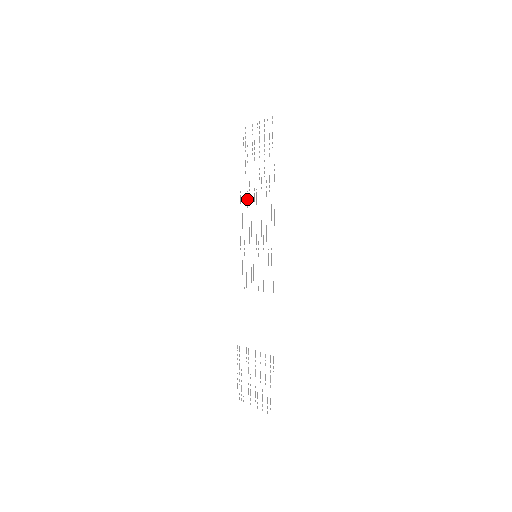
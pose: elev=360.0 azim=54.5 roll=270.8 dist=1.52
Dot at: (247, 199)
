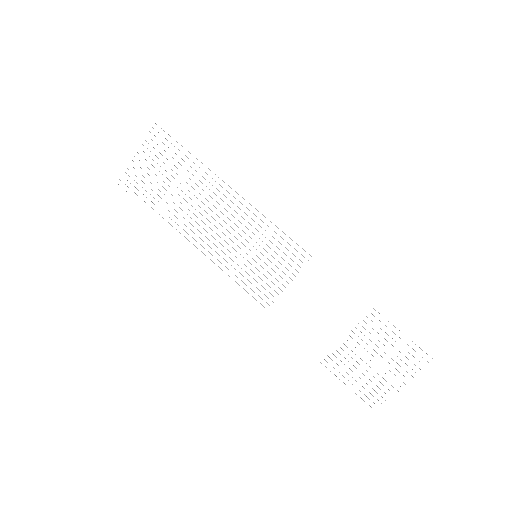
Dot at: occluded
